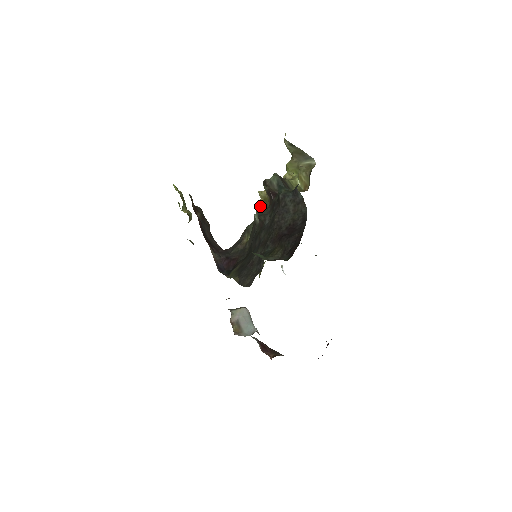
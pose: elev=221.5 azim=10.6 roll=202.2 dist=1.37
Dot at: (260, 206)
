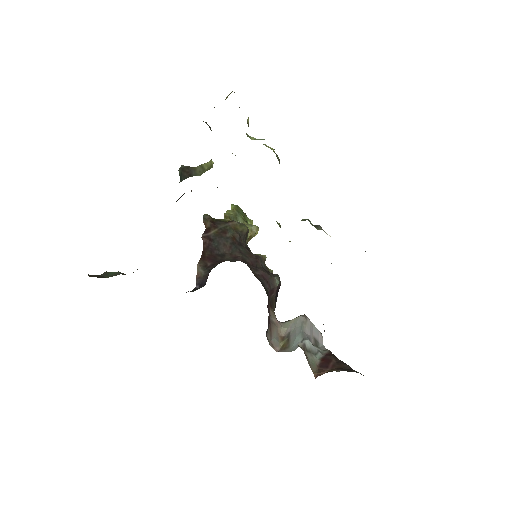
Dot at: occluded
